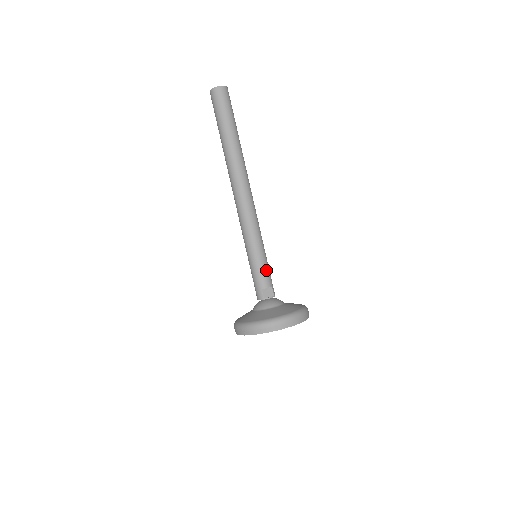
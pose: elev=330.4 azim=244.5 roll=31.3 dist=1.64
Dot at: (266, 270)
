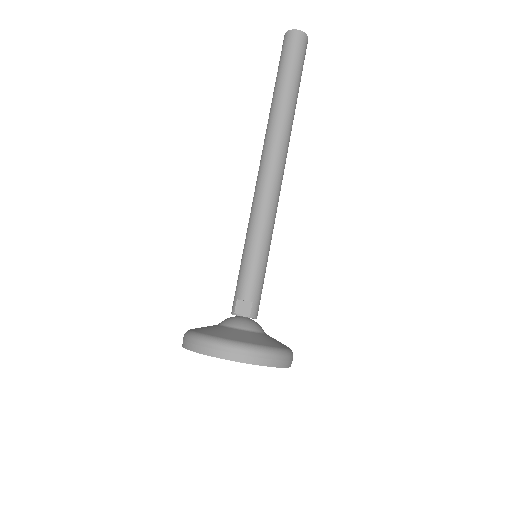
Dot at: (253, 276)
